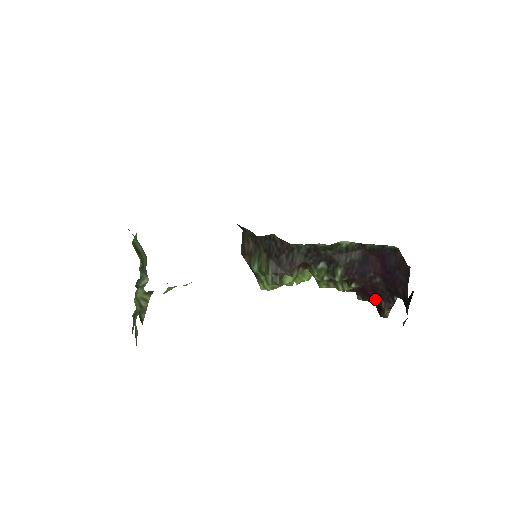
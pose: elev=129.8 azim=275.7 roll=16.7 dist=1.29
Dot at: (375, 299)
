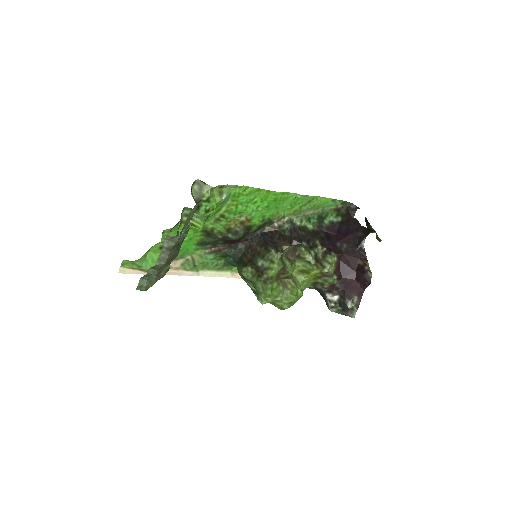
Dot at: (354, 271)
